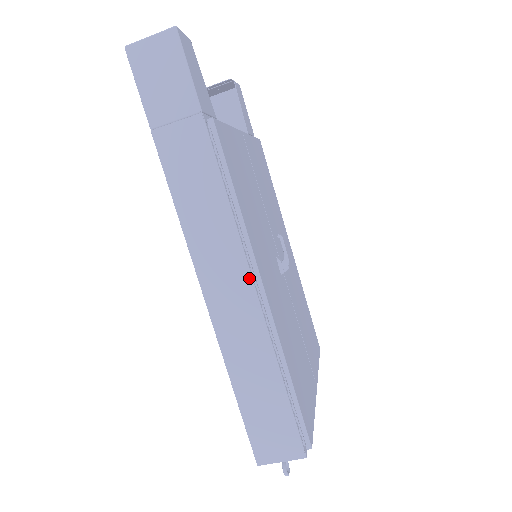
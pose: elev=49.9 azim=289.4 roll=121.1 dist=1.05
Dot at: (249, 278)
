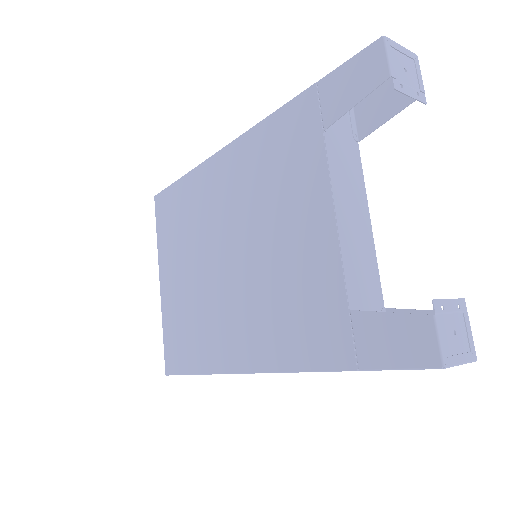
Dot at: occluded
